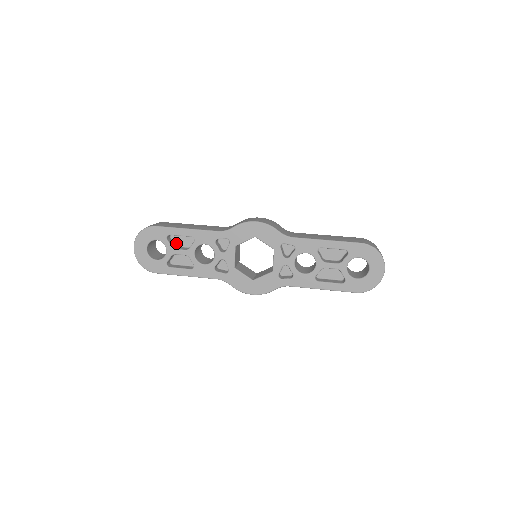
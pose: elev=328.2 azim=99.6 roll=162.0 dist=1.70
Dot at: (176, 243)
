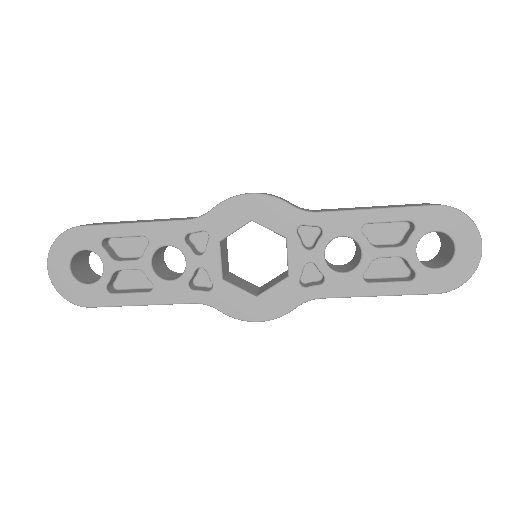
Dot at: (119, 252)
